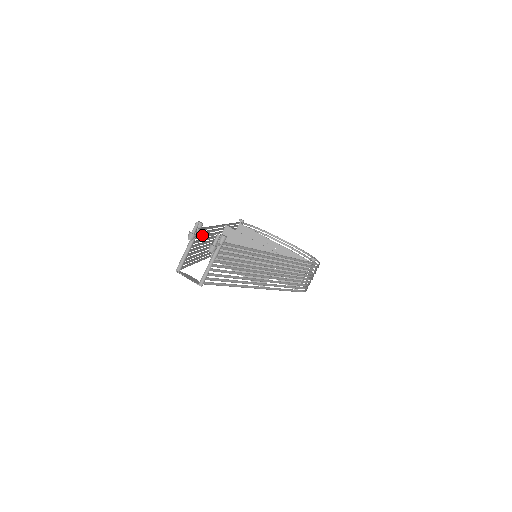
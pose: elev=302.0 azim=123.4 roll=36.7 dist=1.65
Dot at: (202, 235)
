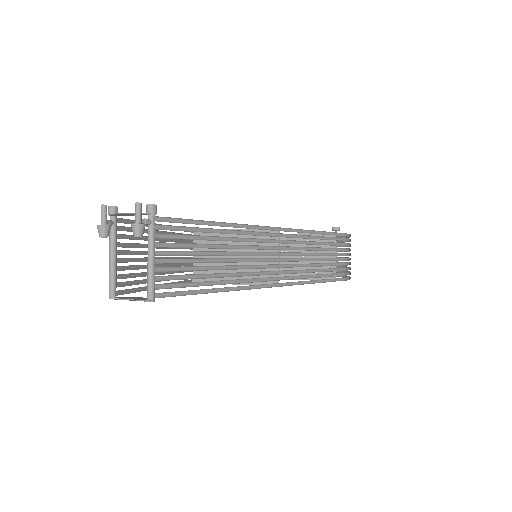
Dot at: (141, 237)
